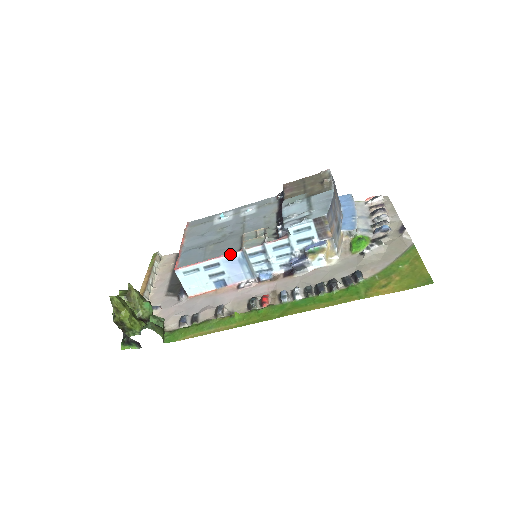
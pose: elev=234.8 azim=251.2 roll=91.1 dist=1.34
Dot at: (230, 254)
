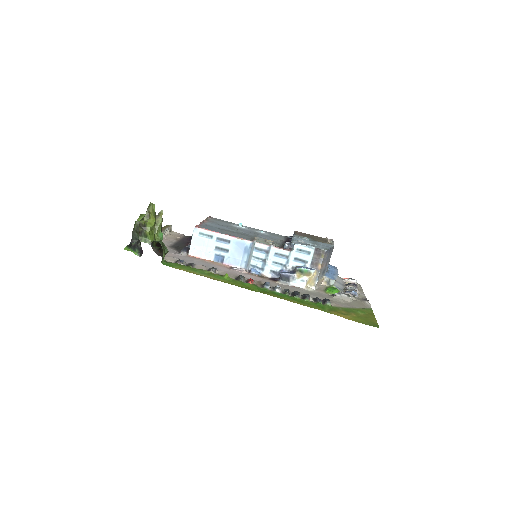
Dot at: (243, 239)
